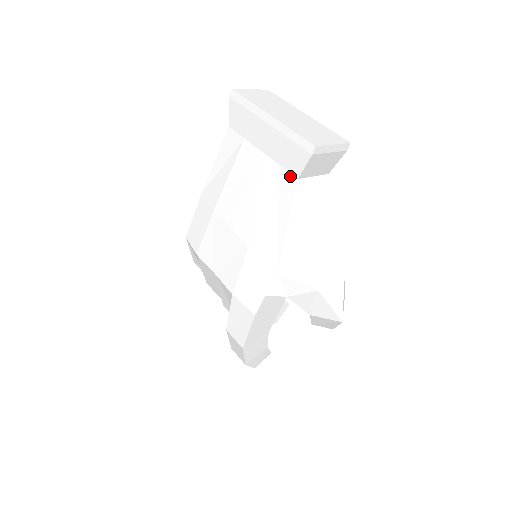
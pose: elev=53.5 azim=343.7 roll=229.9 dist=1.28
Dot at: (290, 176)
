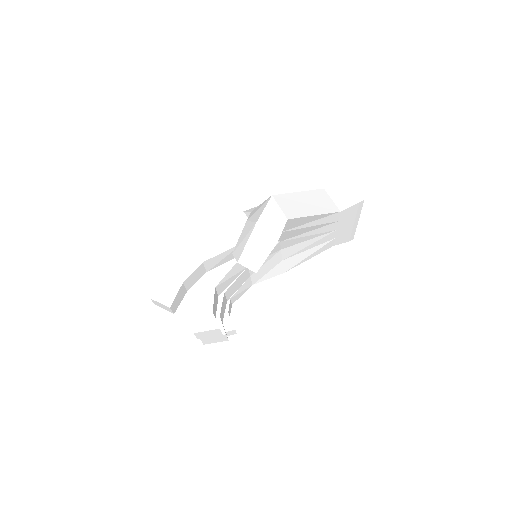
Dot at: occluded
